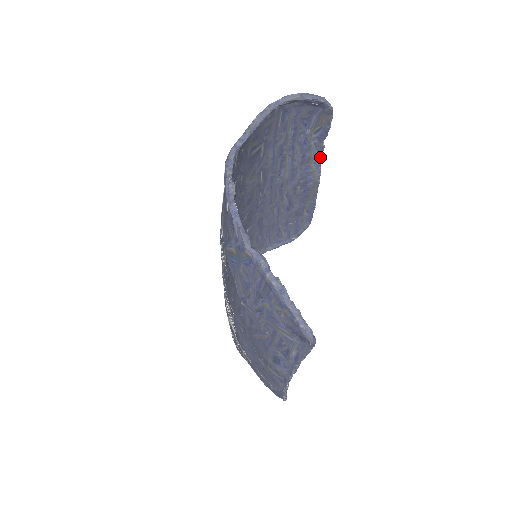
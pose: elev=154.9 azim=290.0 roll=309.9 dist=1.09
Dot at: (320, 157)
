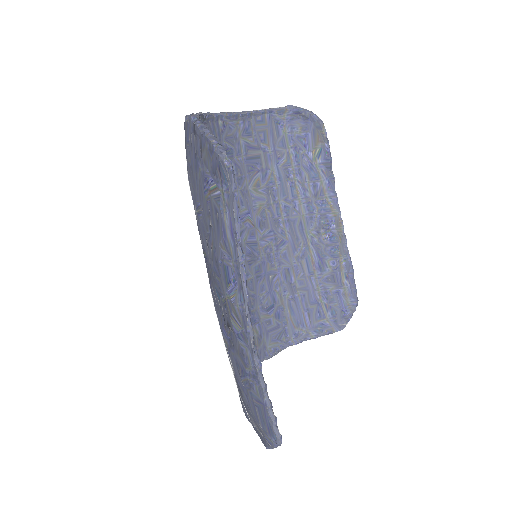
Dot at: (334, 190)
